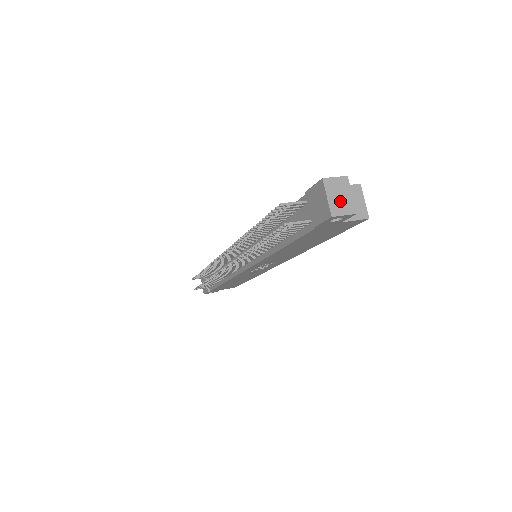
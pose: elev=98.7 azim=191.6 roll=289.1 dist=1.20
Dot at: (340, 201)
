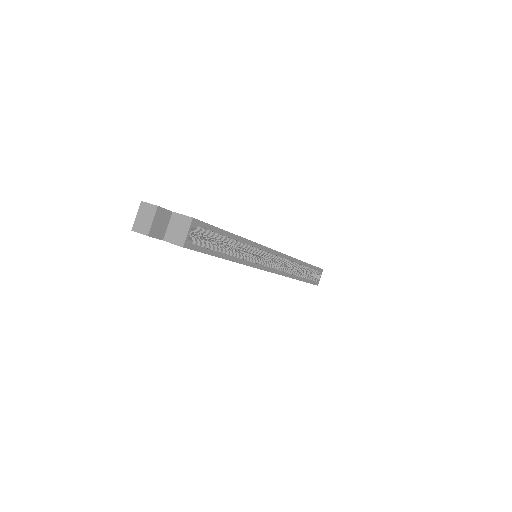
Dot at: (143, 222)
